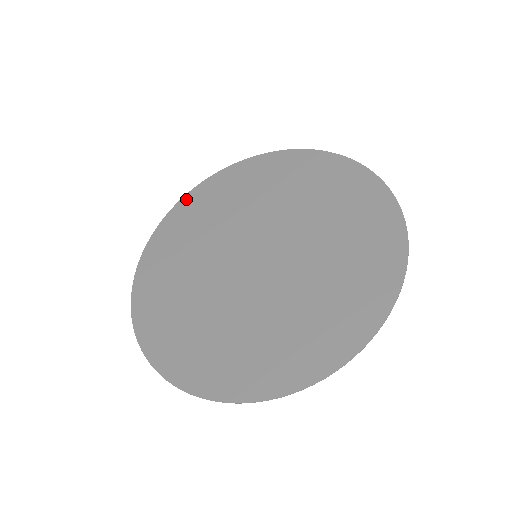
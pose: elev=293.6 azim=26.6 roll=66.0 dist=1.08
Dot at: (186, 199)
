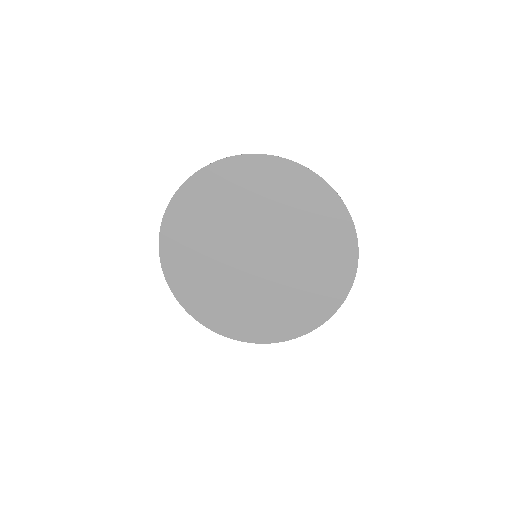
Dot at: (211, 169)
